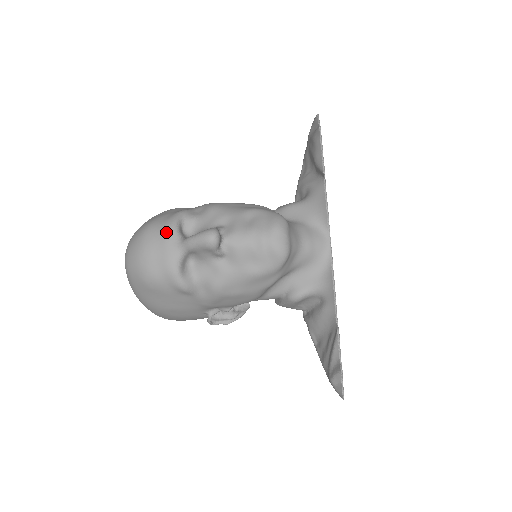
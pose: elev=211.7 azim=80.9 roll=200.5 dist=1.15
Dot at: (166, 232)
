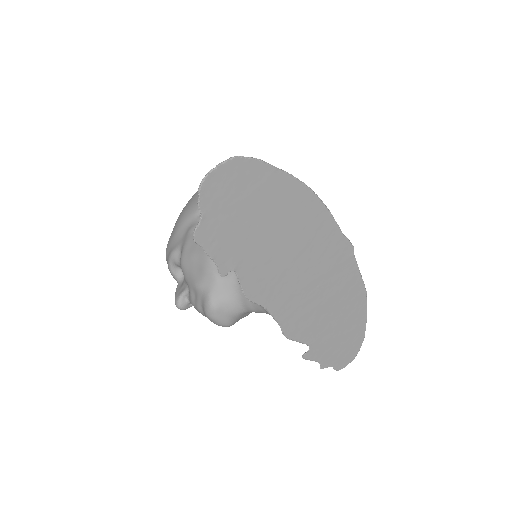
Dot at: (170, 272)
